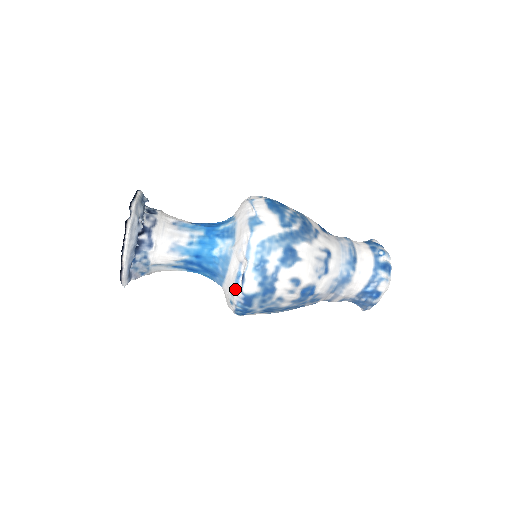
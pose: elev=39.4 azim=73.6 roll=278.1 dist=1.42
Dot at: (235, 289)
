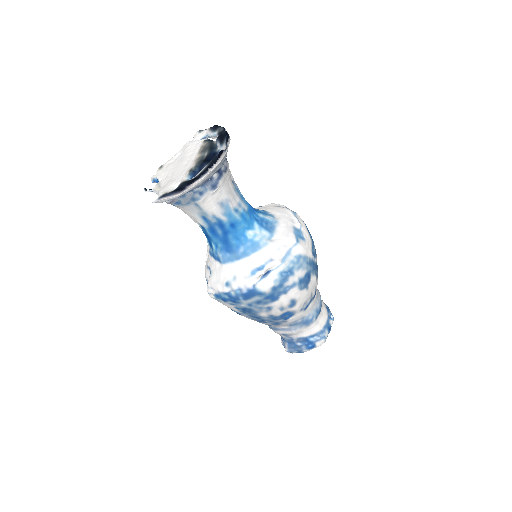
Dot at: (247, 277)
